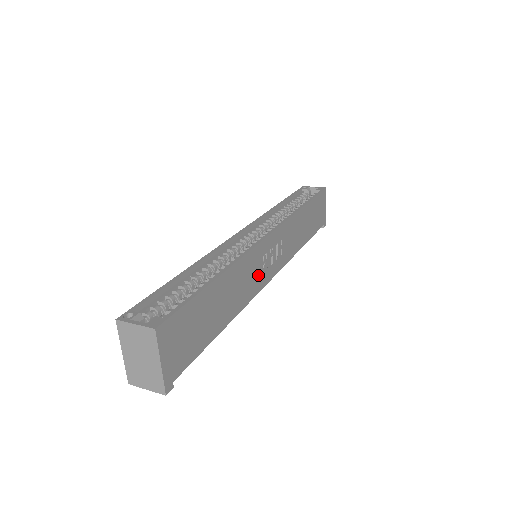
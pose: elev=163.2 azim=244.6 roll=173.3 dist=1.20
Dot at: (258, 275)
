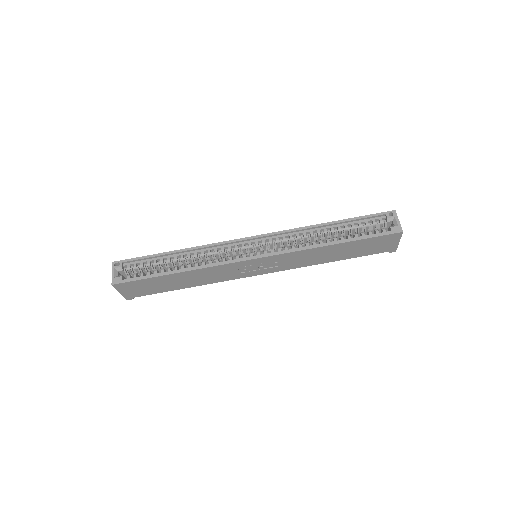
Dot at: (234, 273)
